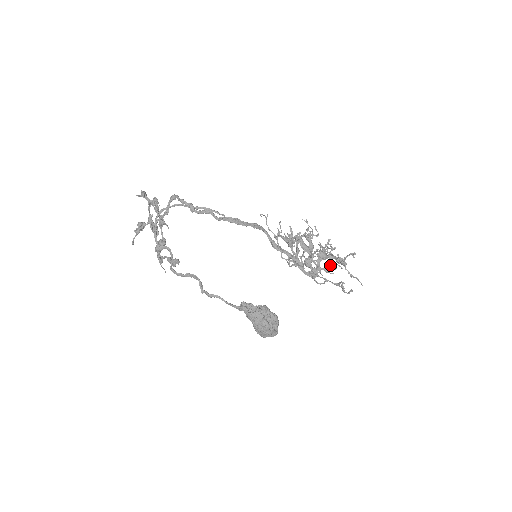
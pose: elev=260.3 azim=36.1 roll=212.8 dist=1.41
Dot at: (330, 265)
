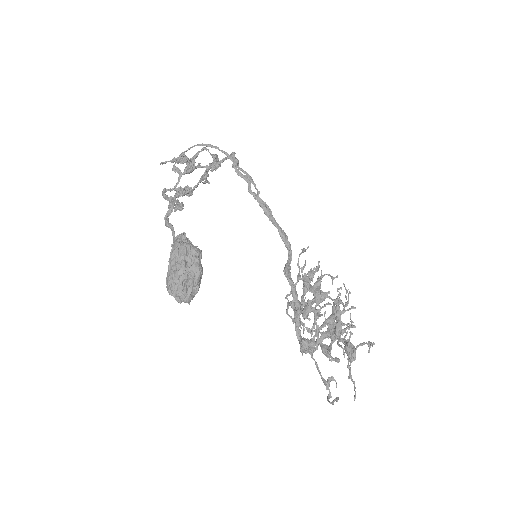
Dot at: (332, 339)
